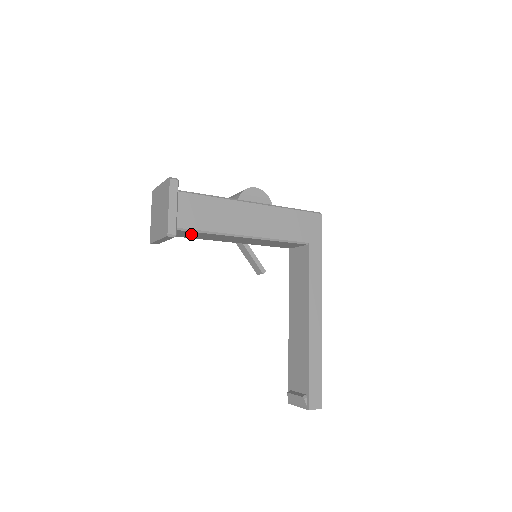
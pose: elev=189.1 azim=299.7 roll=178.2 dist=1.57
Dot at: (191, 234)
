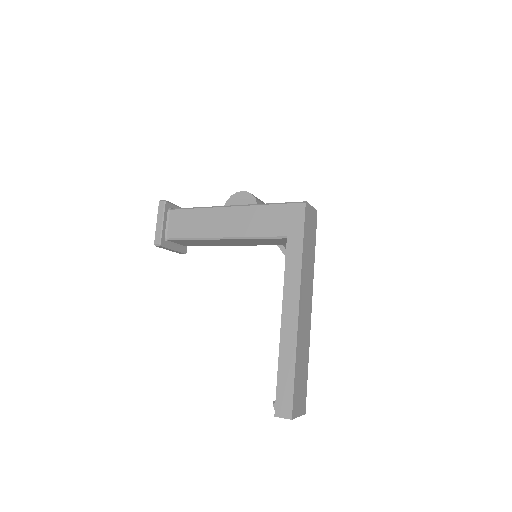
Dot at: (189, 242)
